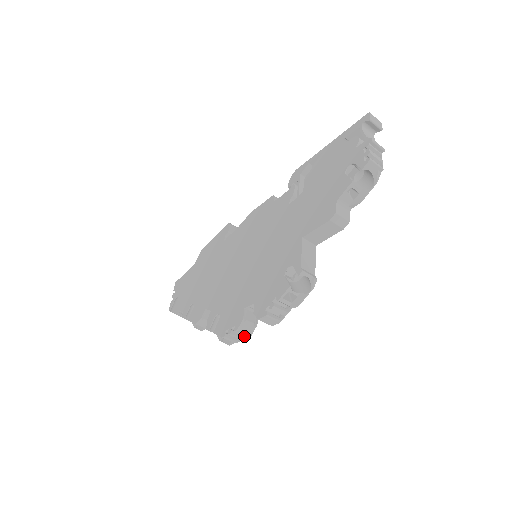
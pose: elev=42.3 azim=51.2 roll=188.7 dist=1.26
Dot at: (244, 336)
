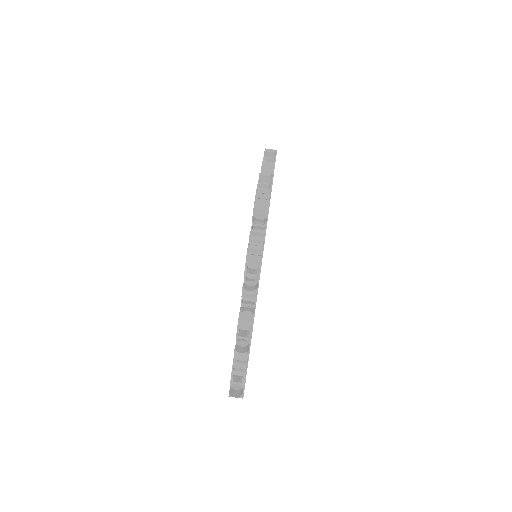
Dot at: (262, 246)
